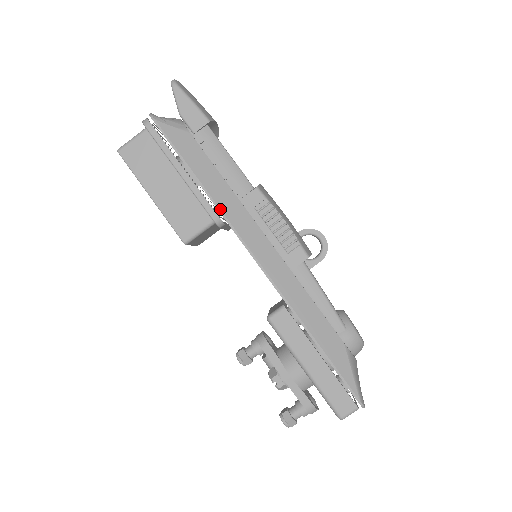
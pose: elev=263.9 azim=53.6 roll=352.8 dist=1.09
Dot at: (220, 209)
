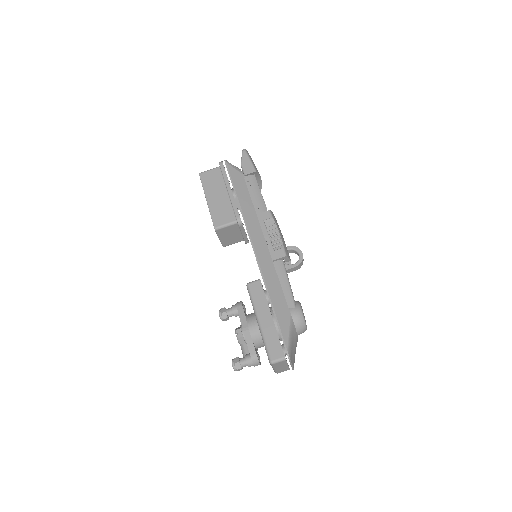
Dot at: (243, 214)
